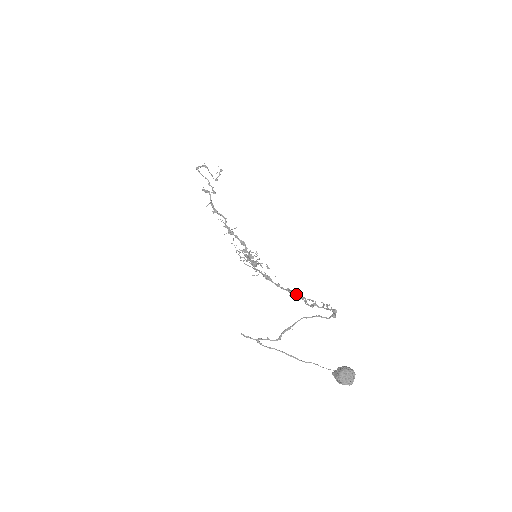
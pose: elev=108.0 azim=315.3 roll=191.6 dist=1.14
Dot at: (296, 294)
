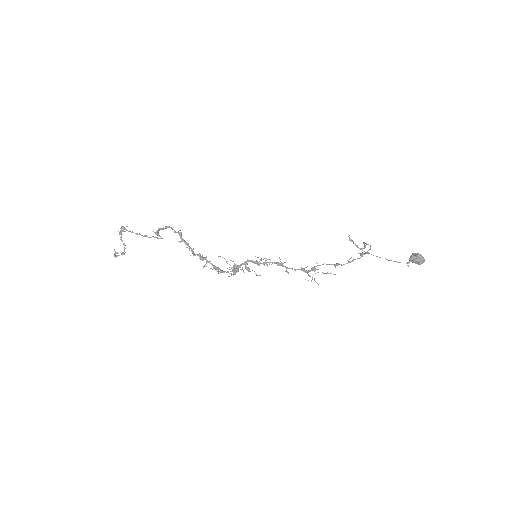
Dot at: (314, 266)
